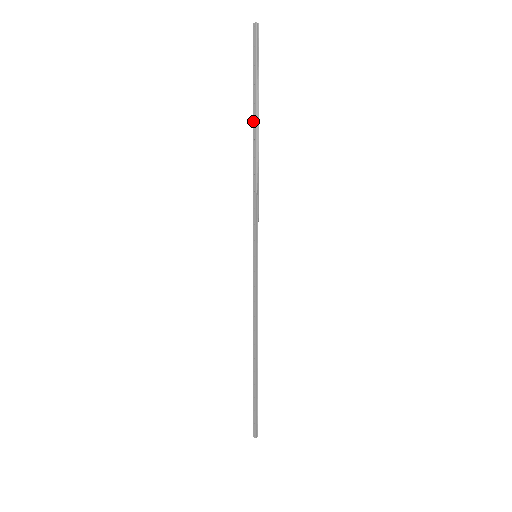
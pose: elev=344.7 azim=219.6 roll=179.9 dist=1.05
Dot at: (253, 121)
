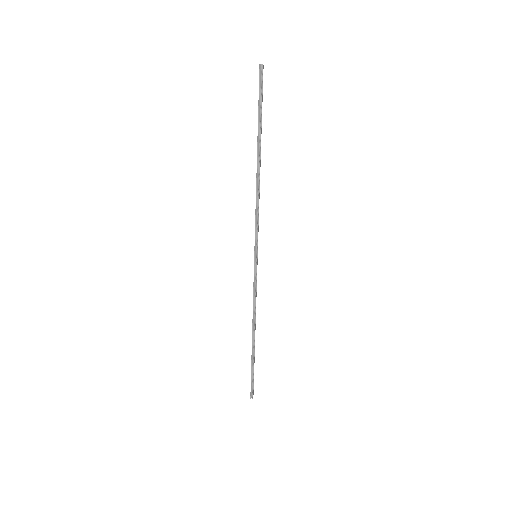
Dot at: (257, 146)
